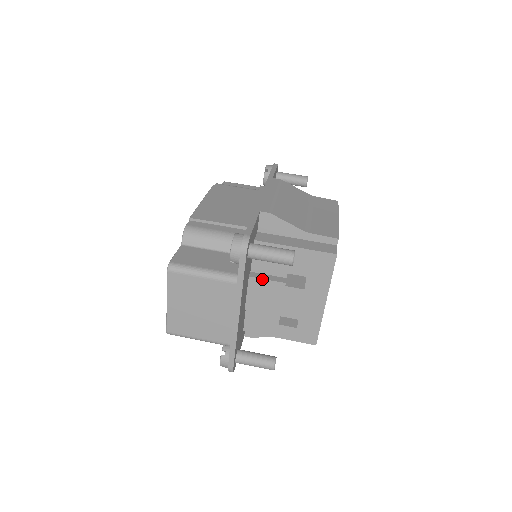
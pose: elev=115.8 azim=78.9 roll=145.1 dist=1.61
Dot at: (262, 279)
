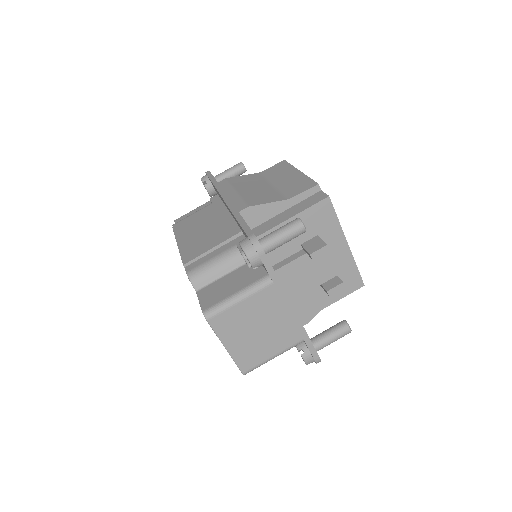
Dot at: (285, 266)
